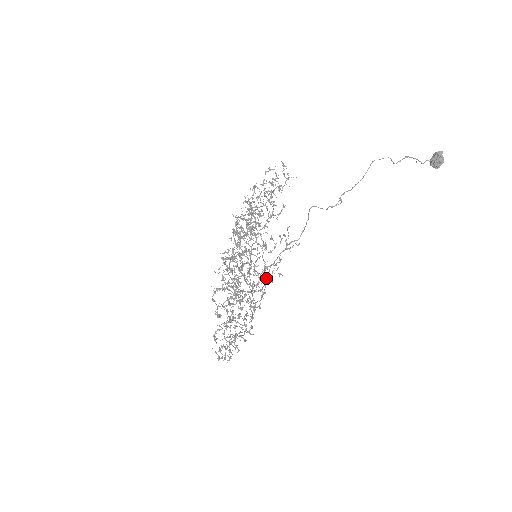
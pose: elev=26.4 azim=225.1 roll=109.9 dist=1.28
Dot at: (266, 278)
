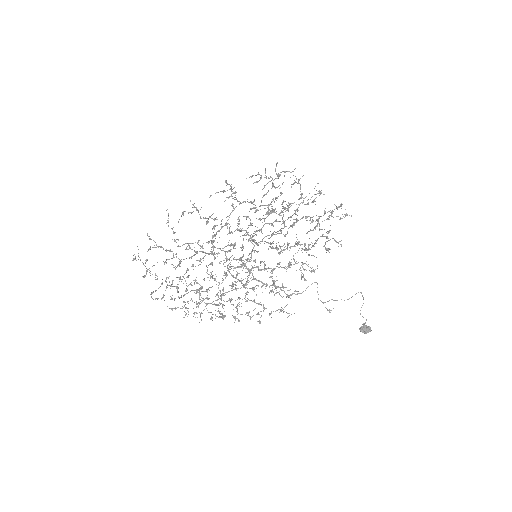
Dot at: occluded
